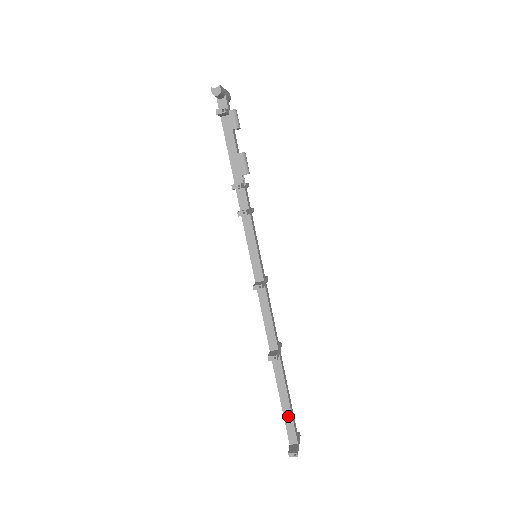
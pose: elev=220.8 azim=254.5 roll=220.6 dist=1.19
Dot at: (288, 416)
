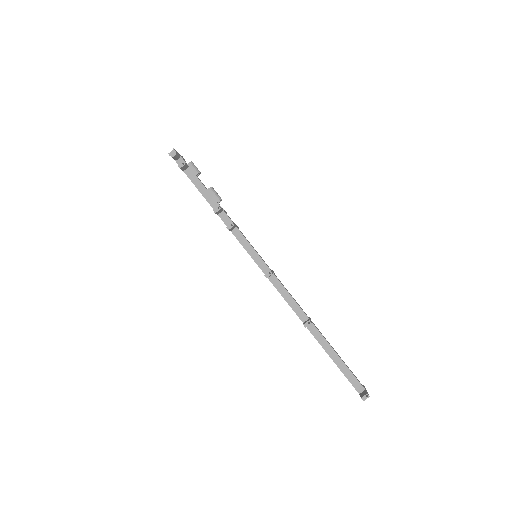
Dot at: (345, 370)
